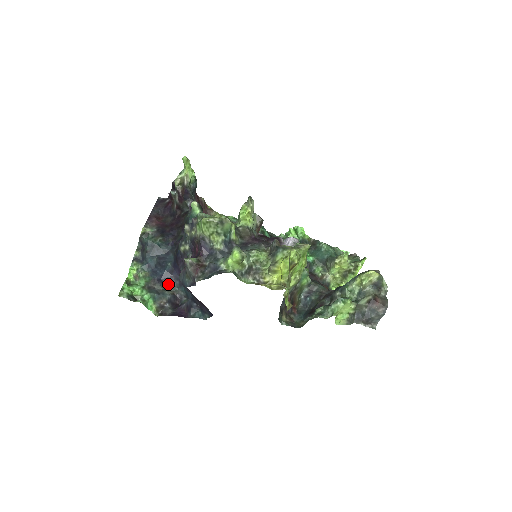
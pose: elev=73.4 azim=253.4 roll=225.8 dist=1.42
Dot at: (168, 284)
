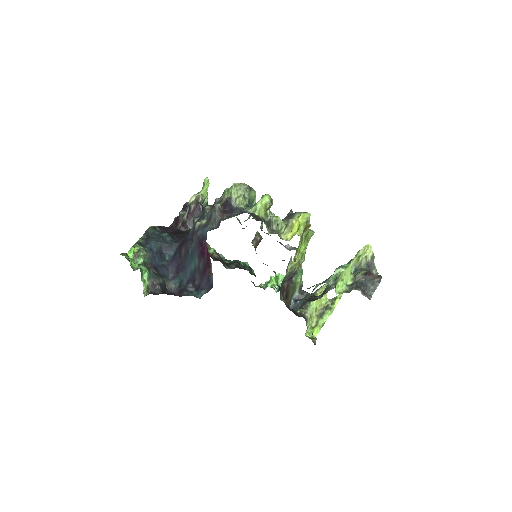
Dot at: (162, 274)
